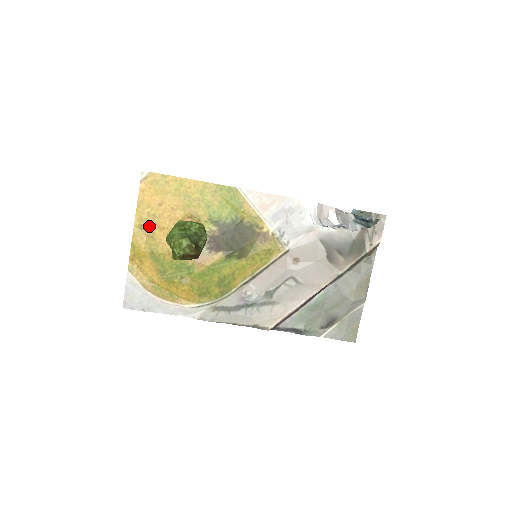
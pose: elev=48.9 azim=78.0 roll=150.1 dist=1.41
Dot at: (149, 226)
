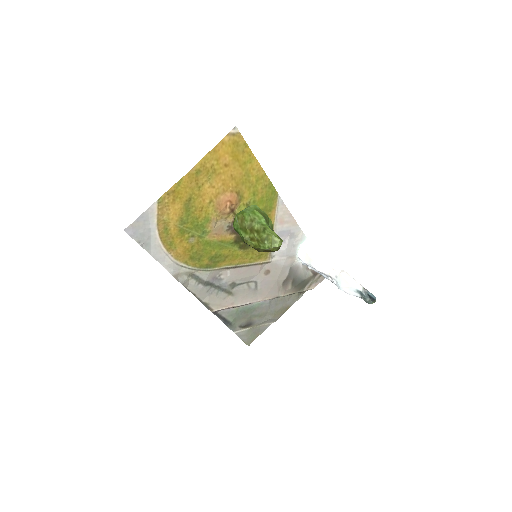
Dot at: (204, 176)
